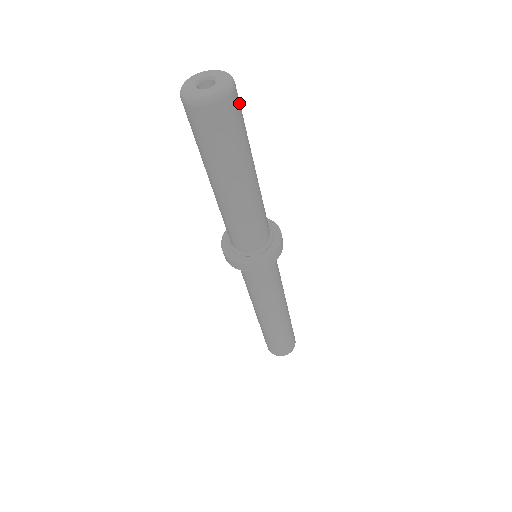
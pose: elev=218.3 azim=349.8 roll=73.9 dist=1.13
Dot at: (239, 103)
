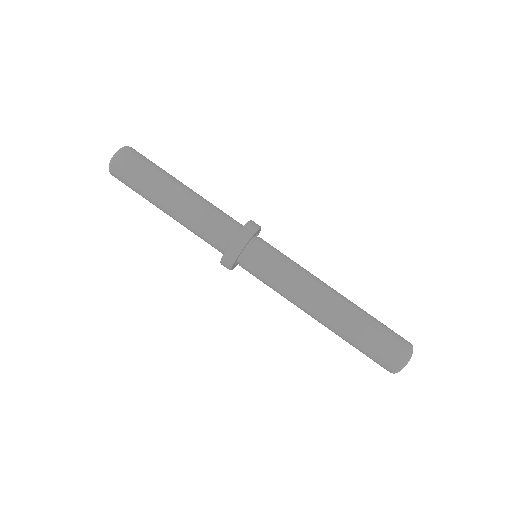
Dot at: occluded
